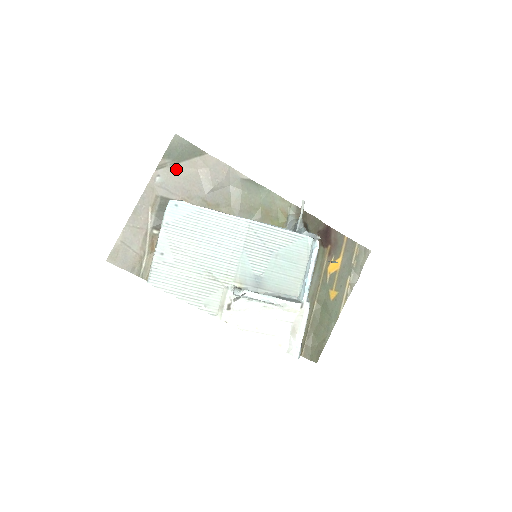
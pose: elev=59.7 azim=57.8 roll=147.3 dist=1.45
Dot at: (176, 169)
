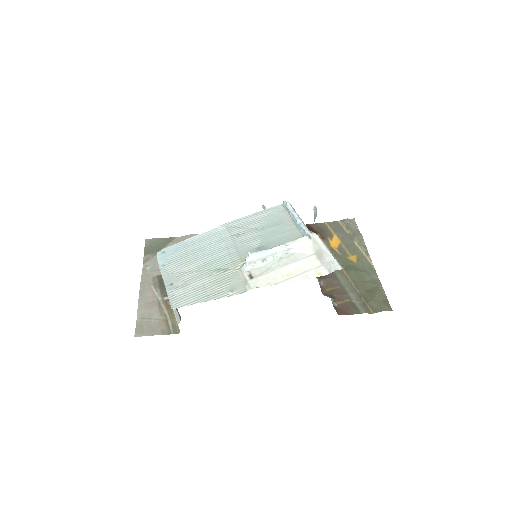
Dot at: occluded
